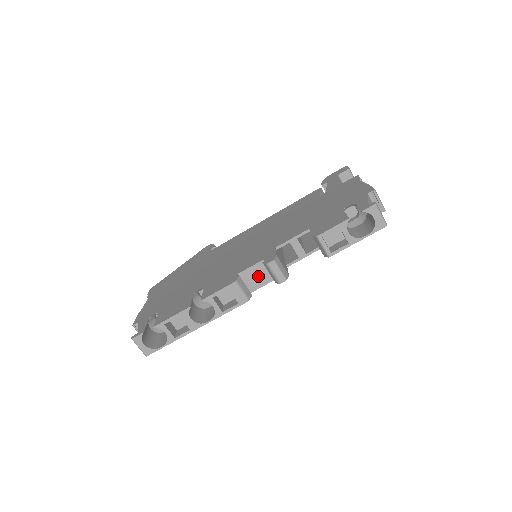
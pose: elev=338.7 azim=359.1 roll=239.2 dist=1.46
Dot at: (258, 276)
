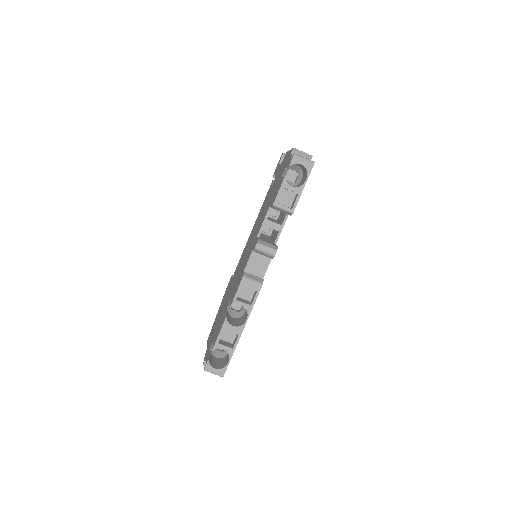
Dot at: (258, 264)
